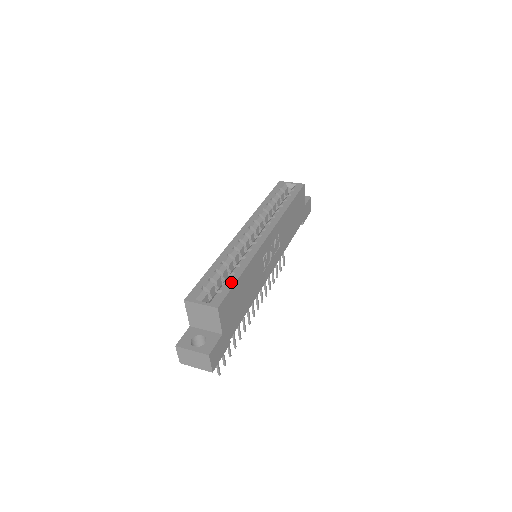
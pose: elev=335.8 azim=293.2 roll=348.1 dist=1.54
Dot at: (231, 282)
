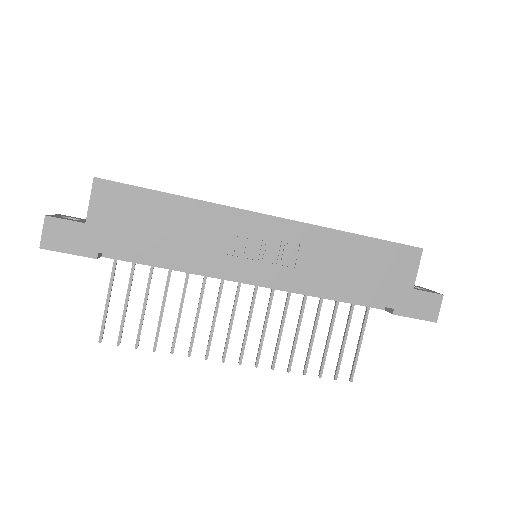
Dot at: occluded
